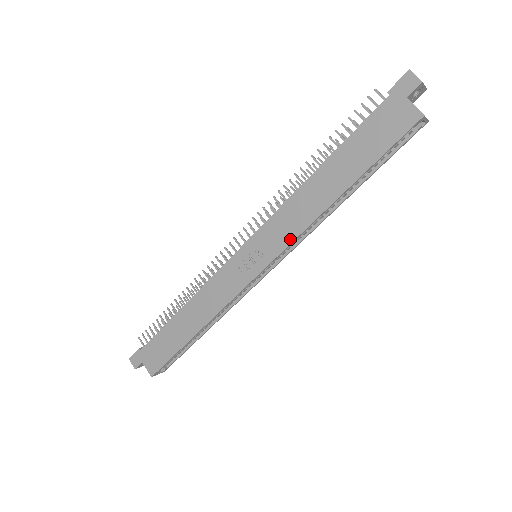
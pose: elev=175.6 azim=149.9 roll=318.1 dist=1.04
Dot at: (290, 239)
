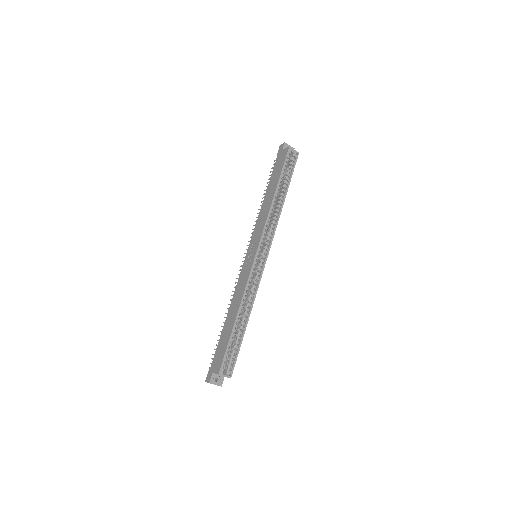
Dot at: (263, 227)
